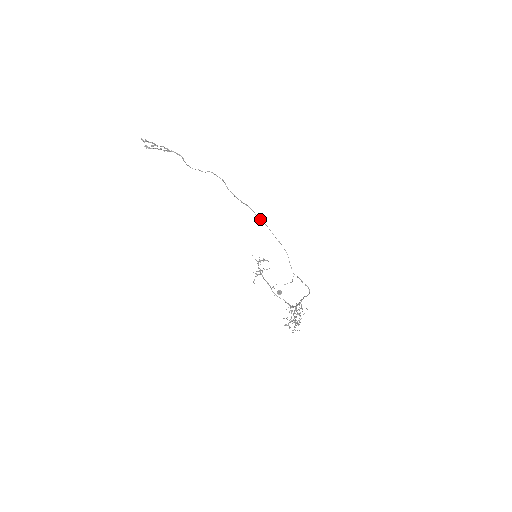
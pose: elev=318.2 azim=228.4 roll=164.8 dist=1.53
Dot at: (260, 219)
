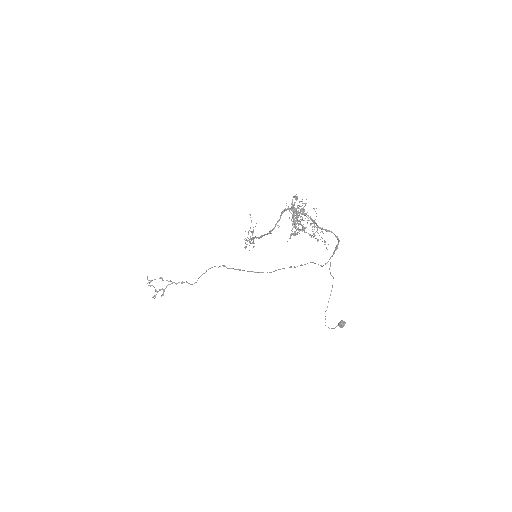
Dot at: (273, 271)
